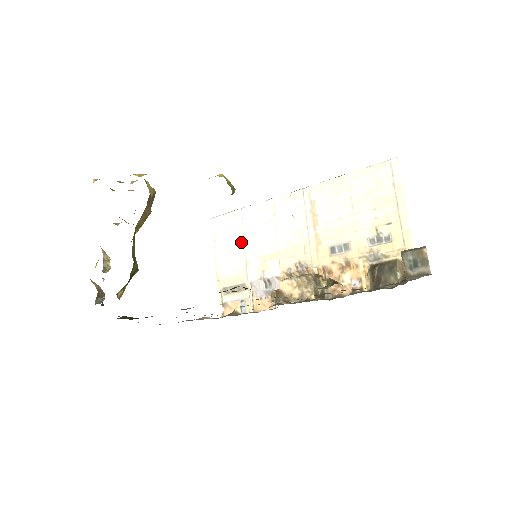
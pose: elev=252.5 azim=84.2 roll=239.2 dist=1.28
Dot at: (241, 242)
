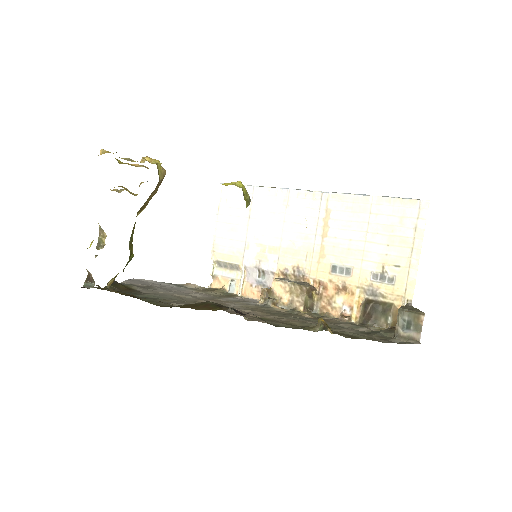
Dot at: (245, 221)
